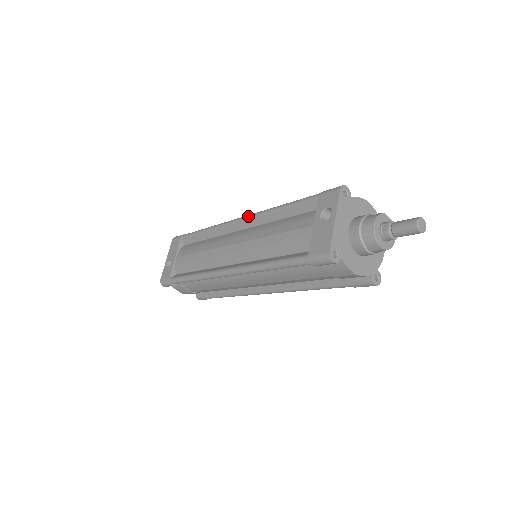
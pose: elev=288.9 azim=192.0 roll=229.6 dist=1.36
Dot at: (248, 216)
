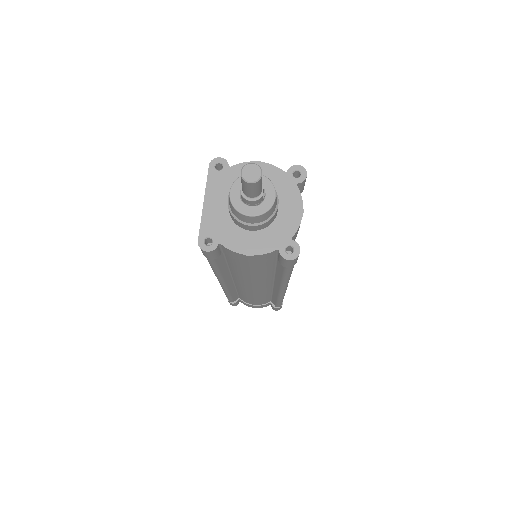
Dot at: occluded
